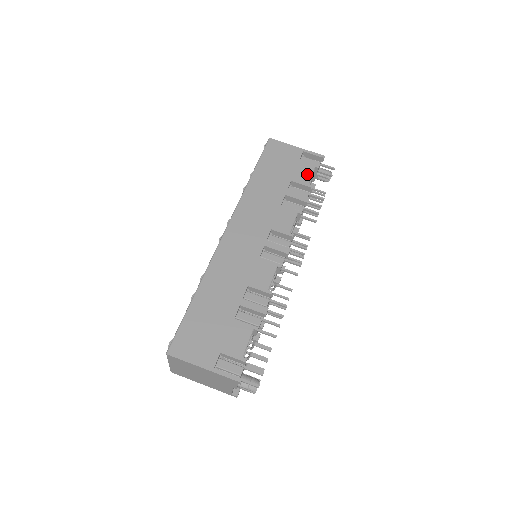
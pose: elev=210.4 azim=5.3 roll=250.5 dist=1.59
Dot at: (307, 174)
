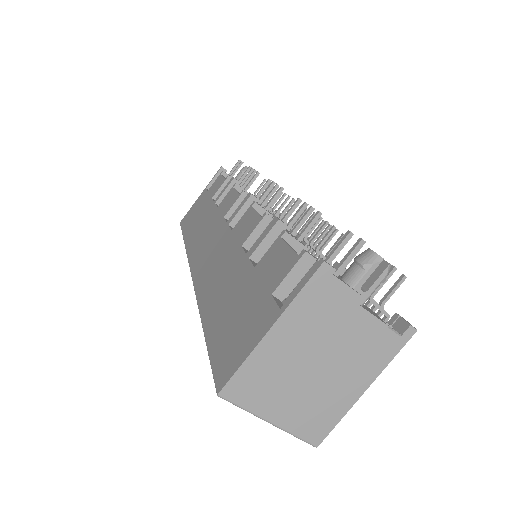
Dot at: (219, 182)
